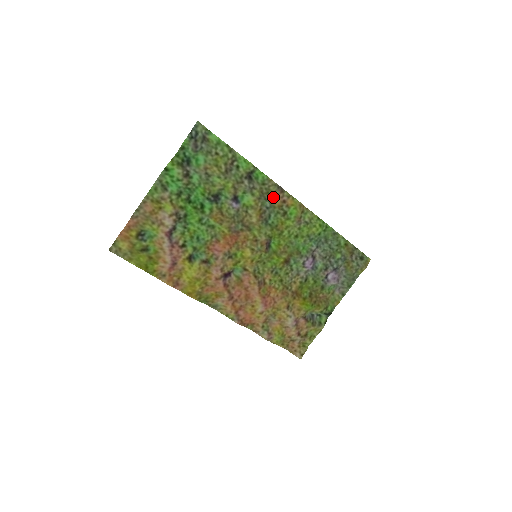
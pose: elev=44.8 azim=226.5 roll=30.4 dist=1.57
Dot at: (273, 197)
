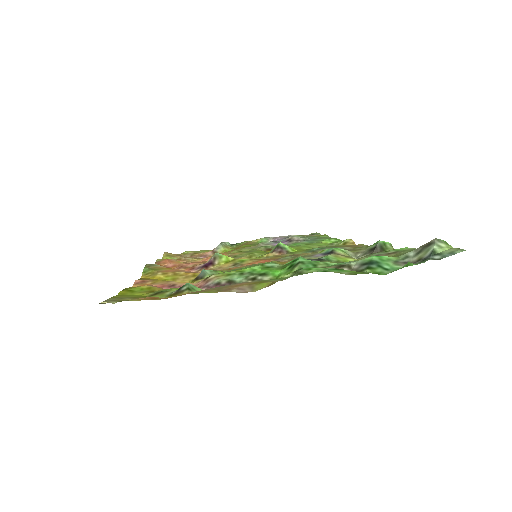
Dot at: (352, 246)
